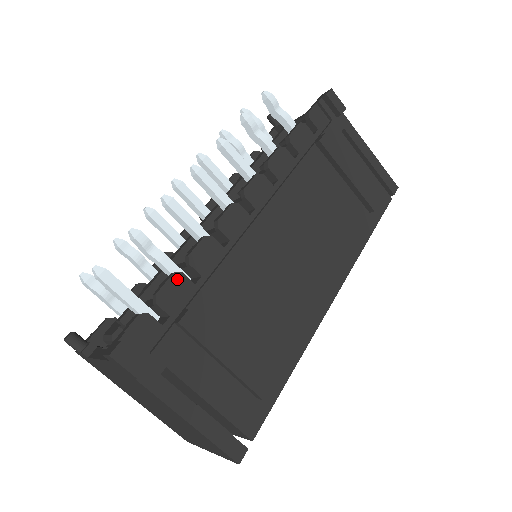
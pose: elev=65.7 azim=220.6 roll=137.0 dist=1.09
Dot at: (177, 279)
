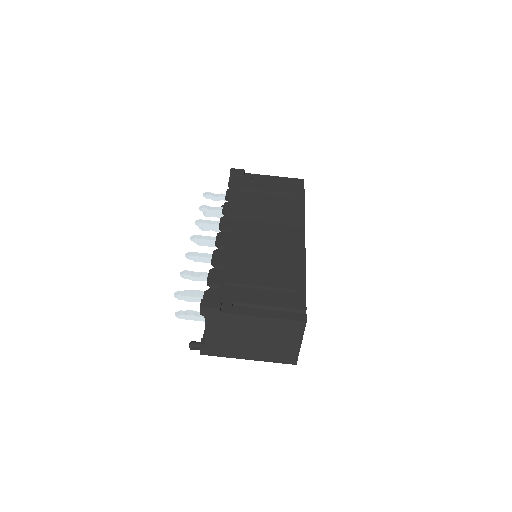
Dot at: (213, 272)
